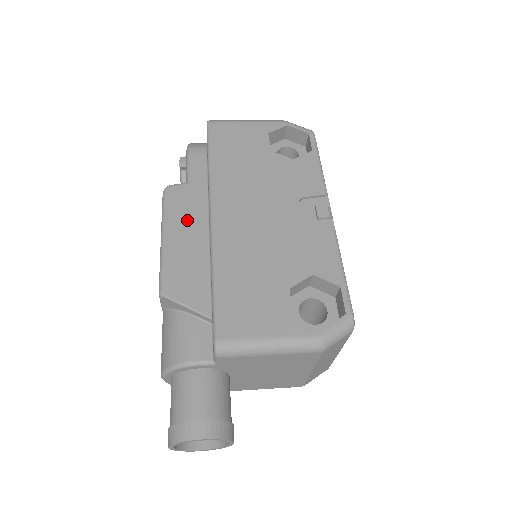
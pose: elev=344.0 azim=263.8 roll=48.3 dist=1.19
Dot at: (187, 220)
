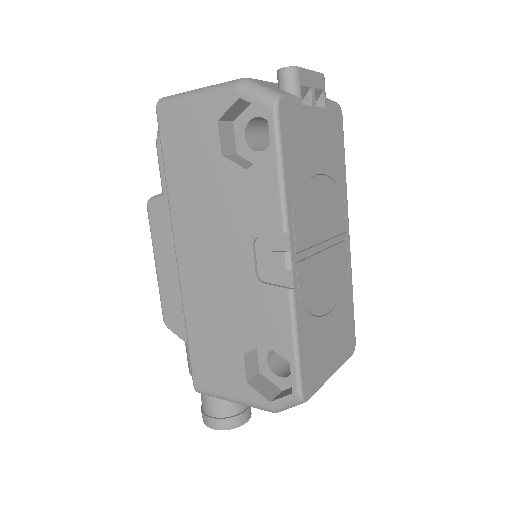
Dot at: (168, 247)
